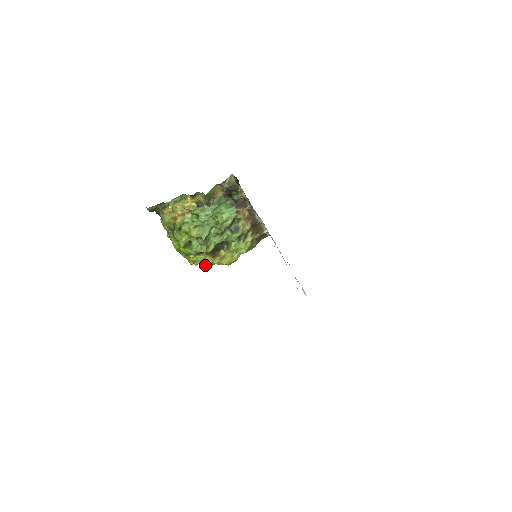
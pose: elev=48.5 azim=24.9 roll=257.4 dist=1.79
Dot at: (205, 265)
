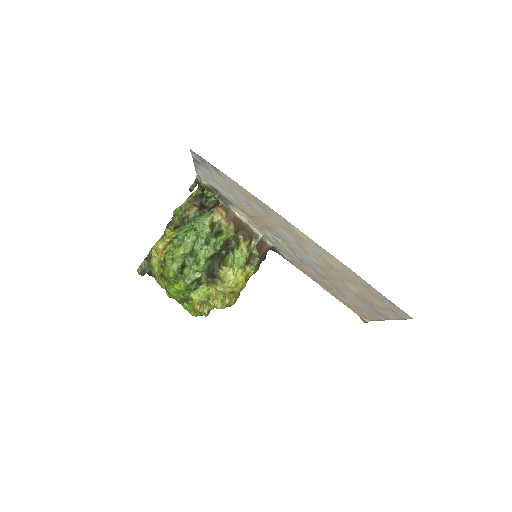
Dot at: (214, 305)
